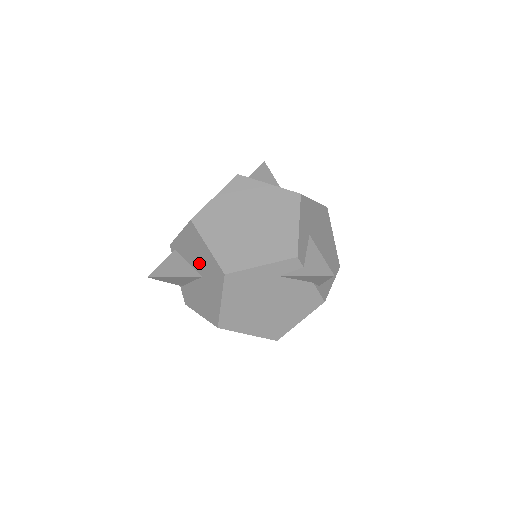
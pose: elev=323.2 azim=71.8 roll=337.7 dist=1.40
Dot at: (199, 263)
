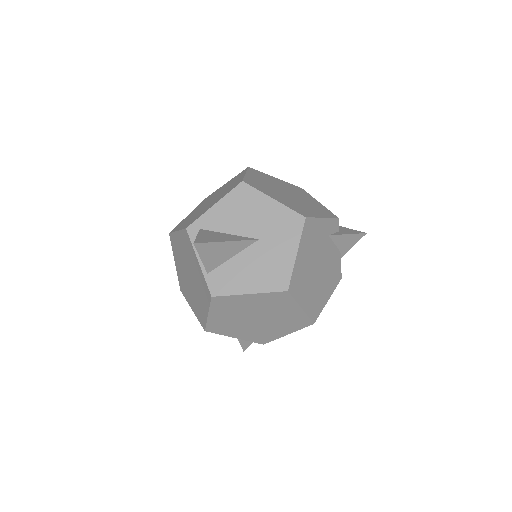
Dot at: (255, 224)
